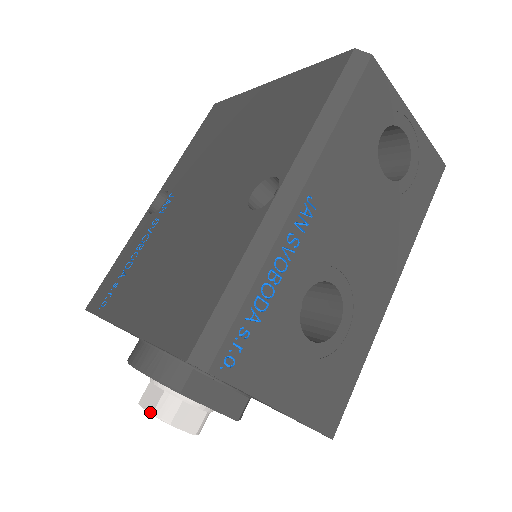
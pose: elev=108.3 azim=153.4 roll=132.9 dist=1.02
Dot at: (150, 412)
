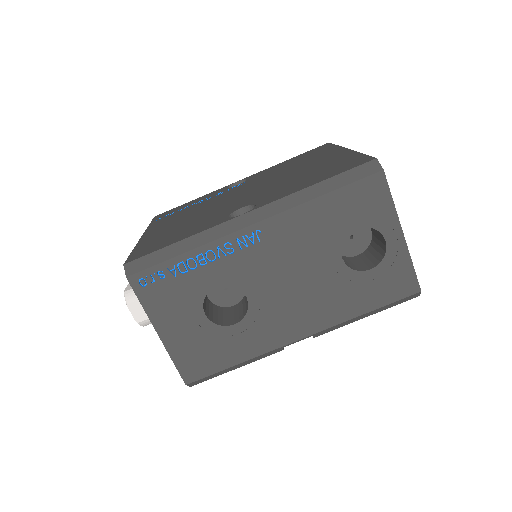
Dot at: (125, 290)
